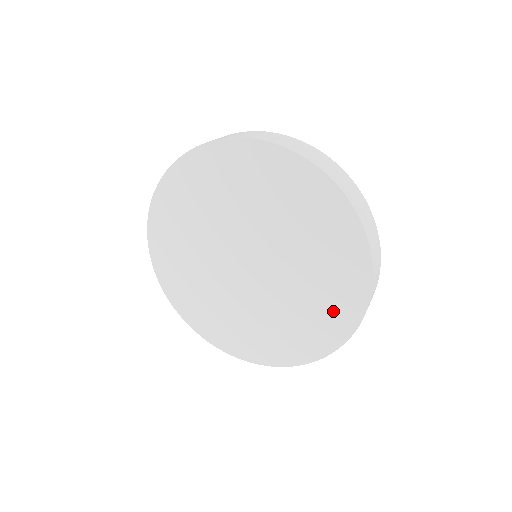
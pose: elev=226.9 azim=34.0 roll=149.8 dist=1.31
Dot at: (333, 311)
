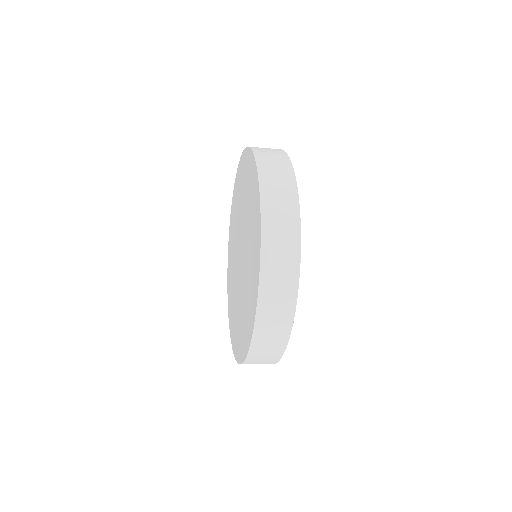
Dot at: (252, 290)
